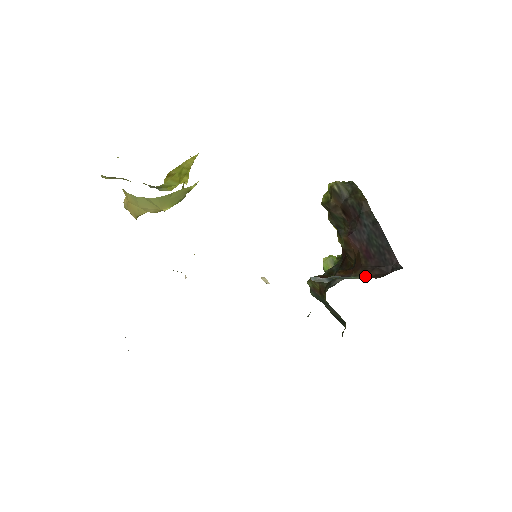
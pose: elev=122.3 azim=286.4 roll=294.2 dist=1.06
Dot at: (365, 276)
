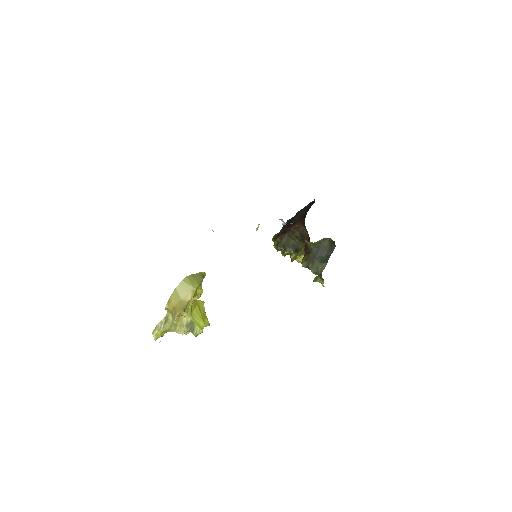
Dot at: occluded
